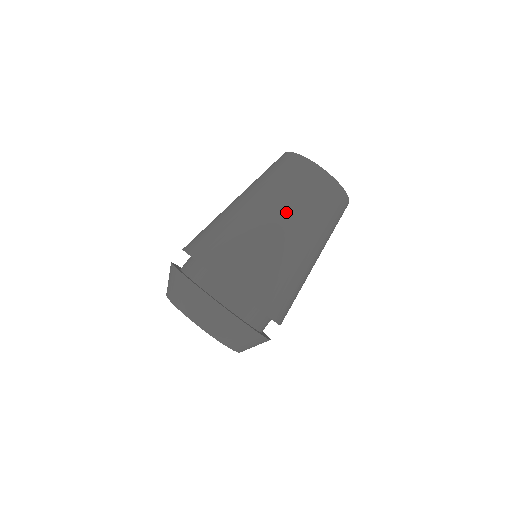
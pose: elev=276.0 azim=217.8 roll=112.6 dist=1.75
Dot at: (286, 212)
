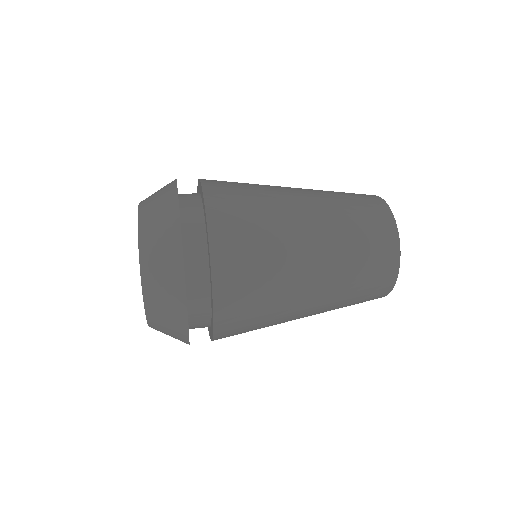
Dot at: occluded
